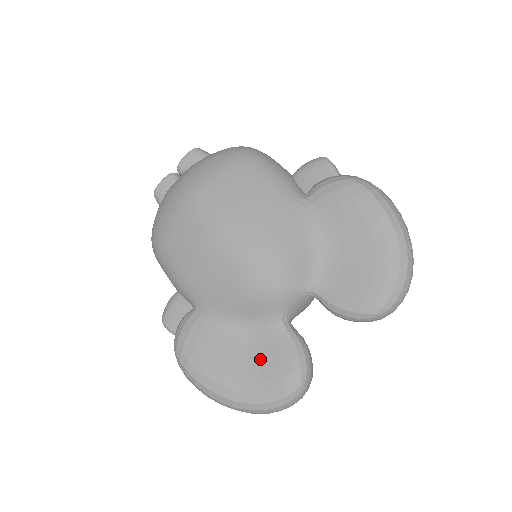
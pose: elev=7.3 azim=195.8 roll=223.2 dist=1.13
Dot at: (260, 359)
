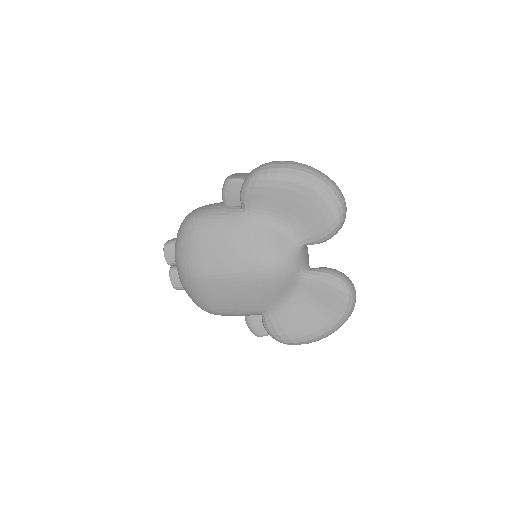
Dot at: (318, 300)
